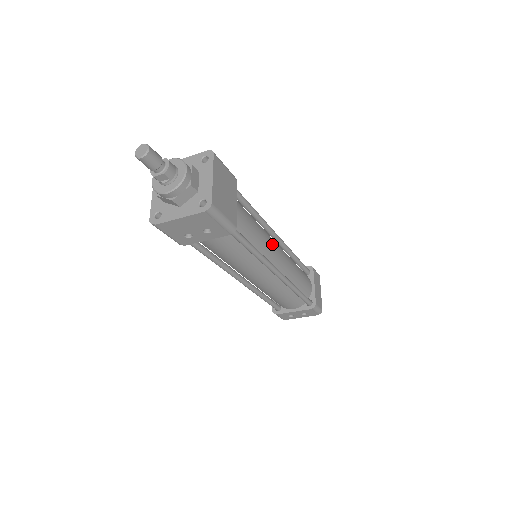
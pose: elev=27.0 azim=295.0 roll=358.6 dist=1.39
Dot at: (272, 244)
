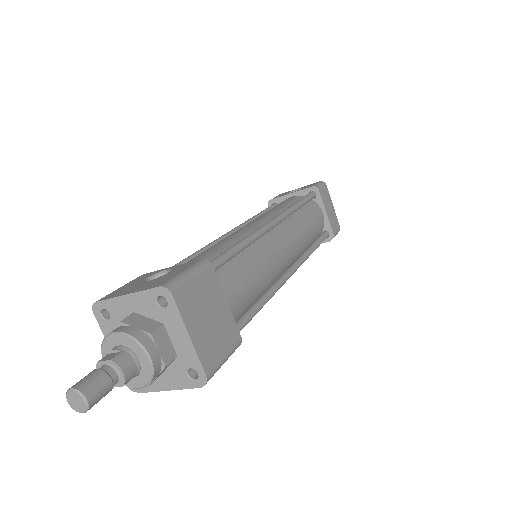
Dot at: (275, 253)
